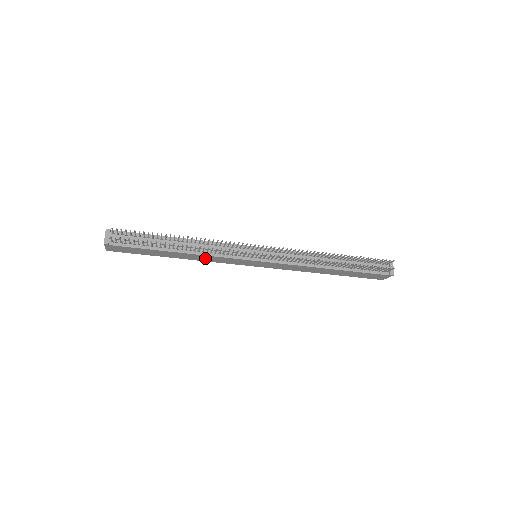
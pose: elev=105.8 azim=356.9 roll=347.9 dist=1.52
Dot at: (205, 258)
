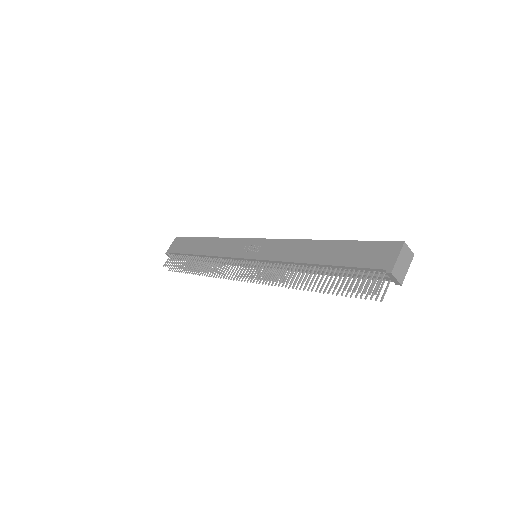
Dot at: occluded
